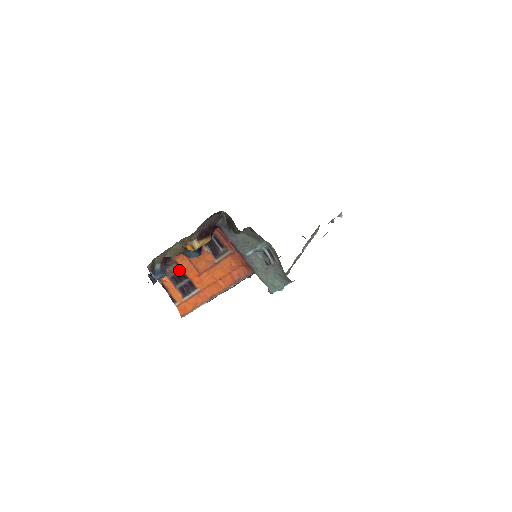
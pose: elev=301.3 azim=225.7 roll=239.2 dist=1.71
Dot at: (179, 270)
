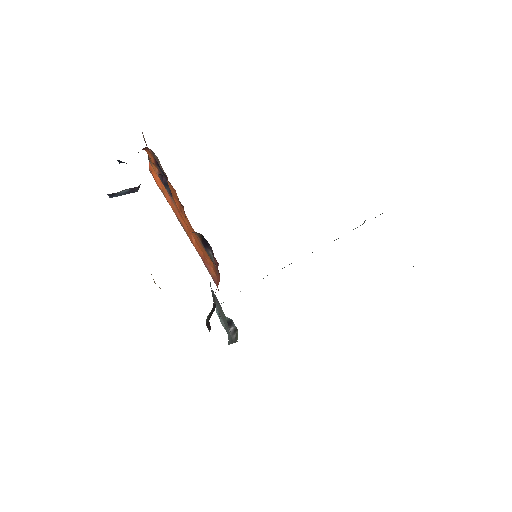
Dot at: occluded
